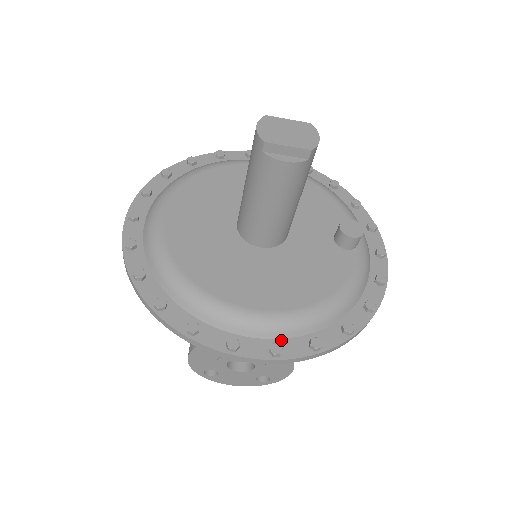
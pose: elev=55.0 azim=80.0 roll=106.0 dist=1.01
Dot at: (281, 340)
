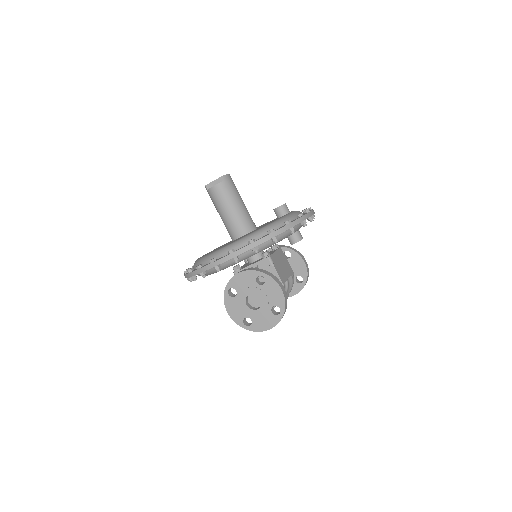
Dot at: occluded
